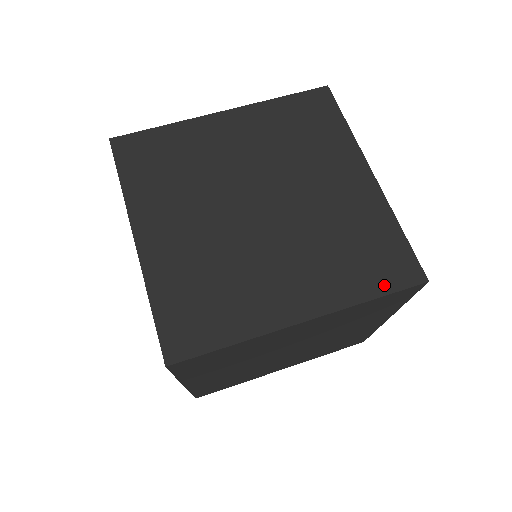
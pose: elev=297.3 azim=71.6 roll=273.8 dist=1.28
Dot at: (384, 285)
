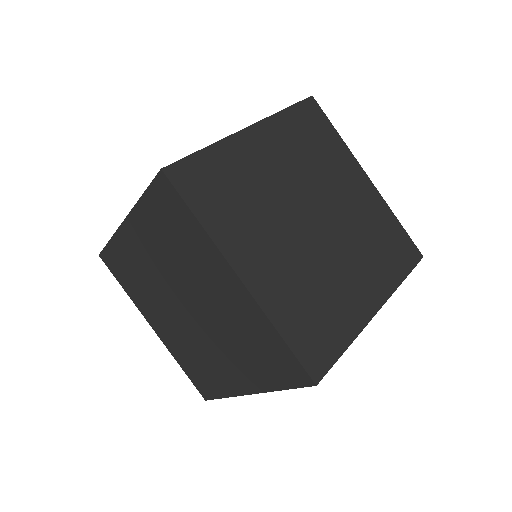
Dot at: occluded
